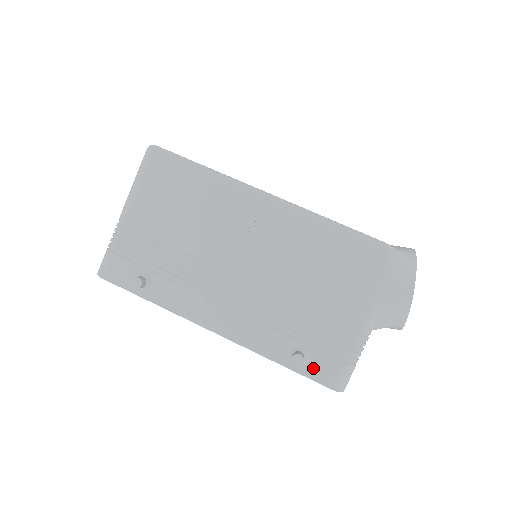
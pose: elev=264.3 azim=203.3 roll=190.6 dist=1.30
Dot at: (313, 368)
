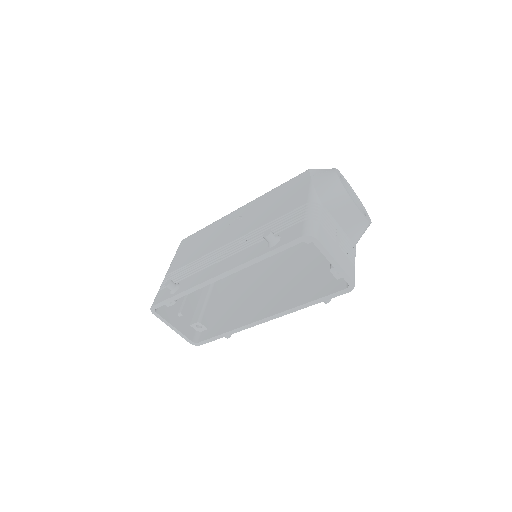
Dot at: (285, 238)
